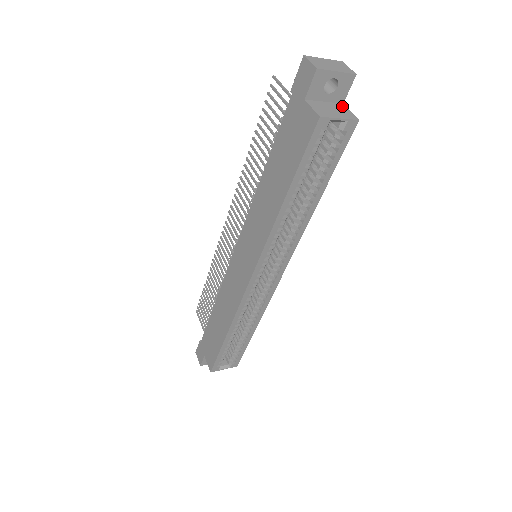
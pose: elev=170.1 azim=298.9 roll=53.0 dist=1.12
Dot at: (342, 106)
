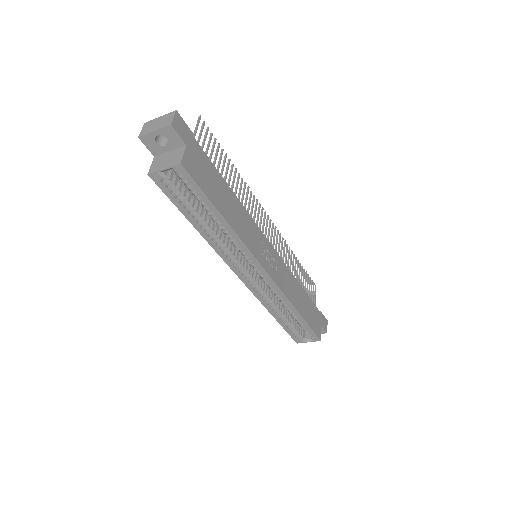
Dot at: (181, 150)
